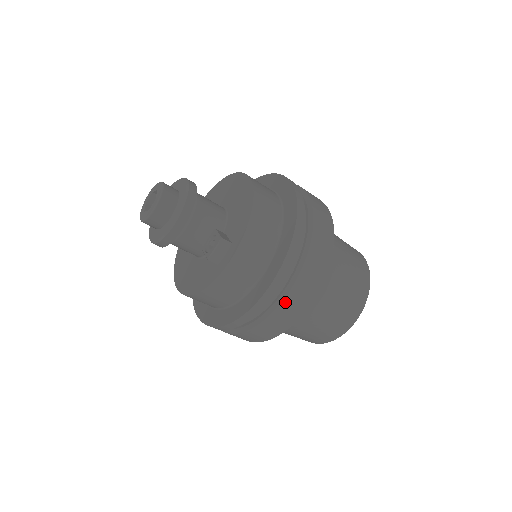
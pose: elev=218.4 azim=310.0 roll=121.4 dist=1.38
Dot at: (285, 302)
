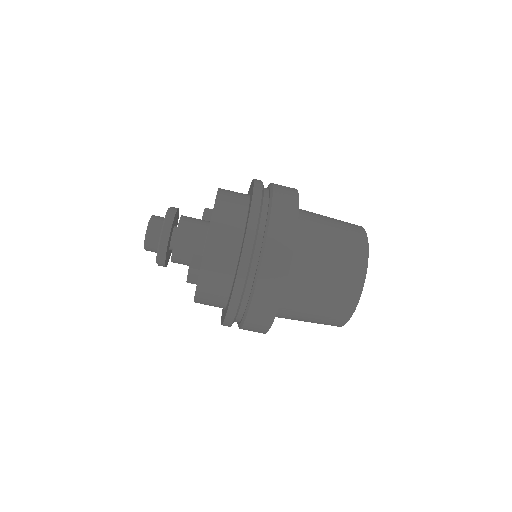
Dot at: (250, 317)
